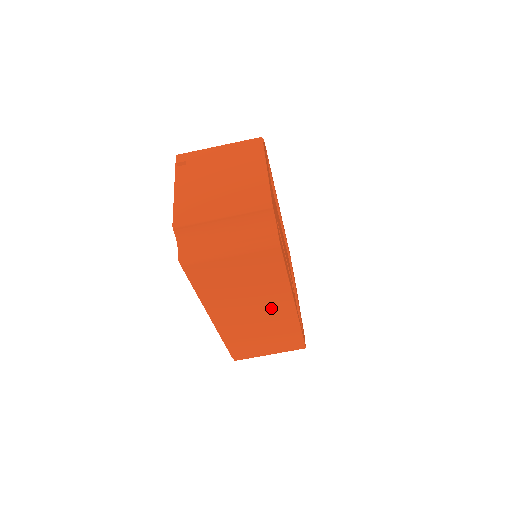
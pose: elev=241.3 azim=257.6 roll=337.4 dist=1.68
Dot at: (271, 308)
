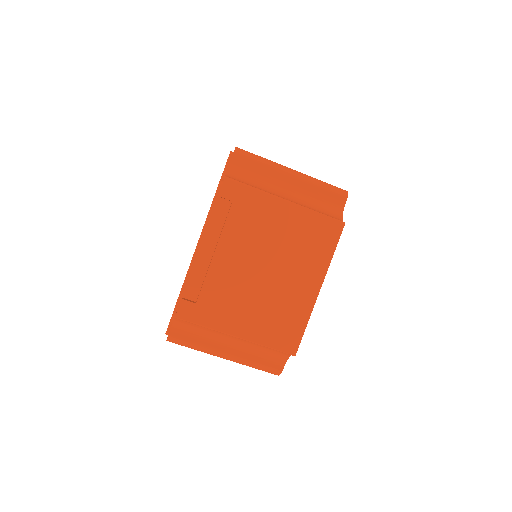
Dot at: occluded
